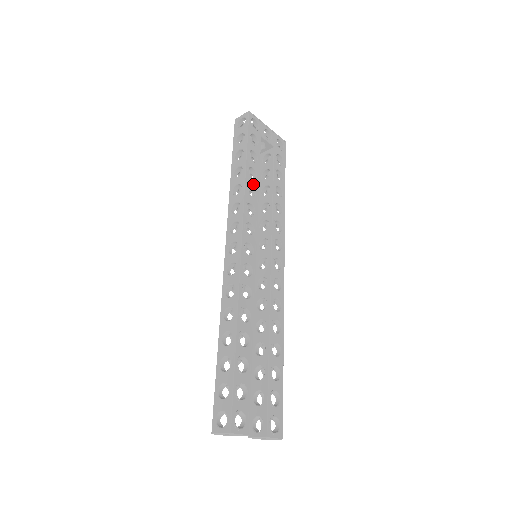
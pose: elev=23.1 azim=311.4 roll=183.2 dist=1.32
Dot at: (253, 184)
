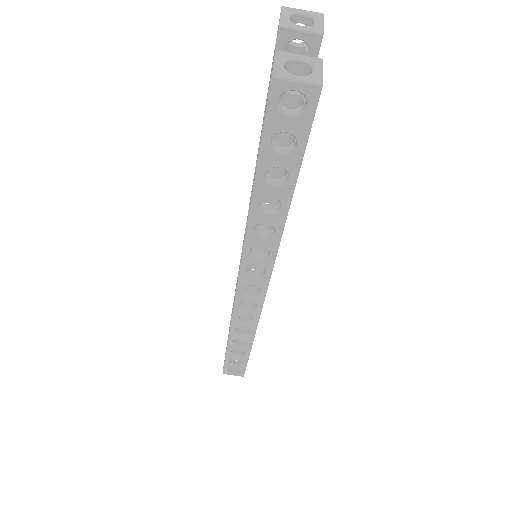
Dot at: occluded
